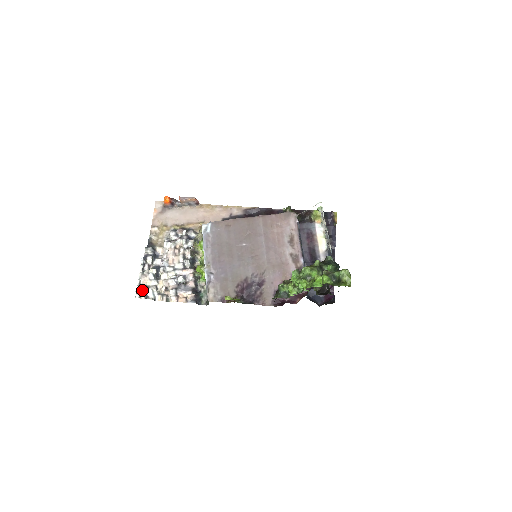
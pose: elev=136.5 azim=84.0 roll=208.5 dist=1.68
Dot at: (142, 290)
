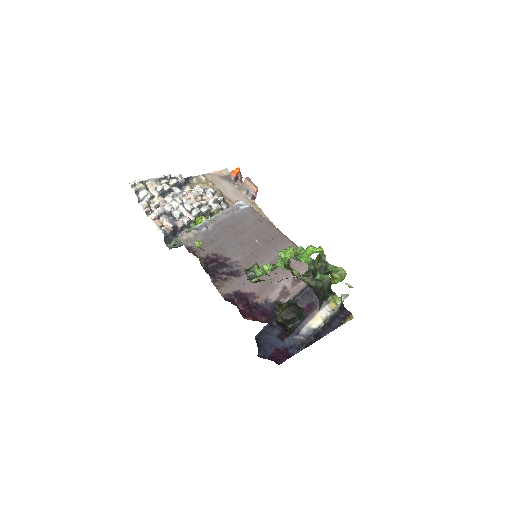
Dot at: (141, 185)
